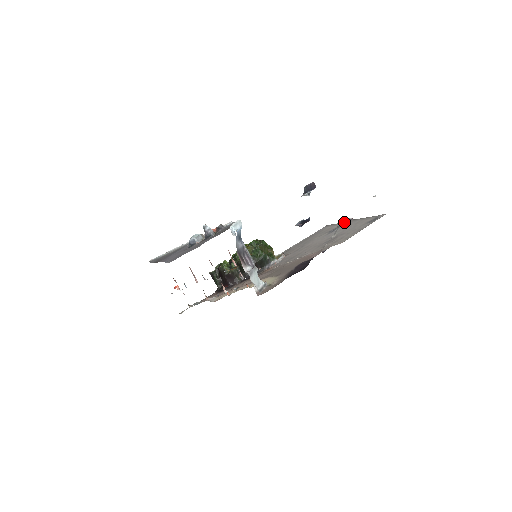
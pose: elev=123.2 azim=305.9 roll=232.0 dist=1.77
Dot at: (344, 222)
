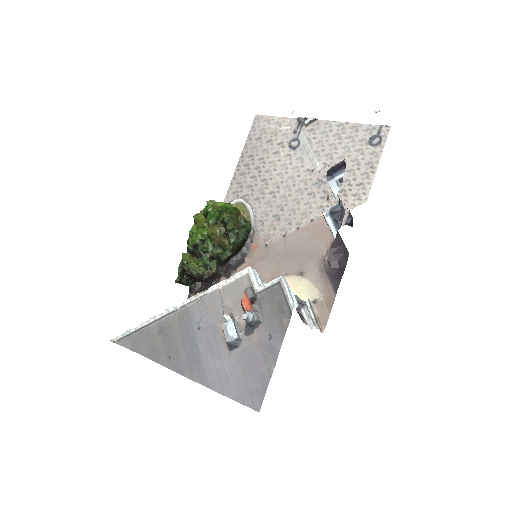
Dot at: (304, 125)
